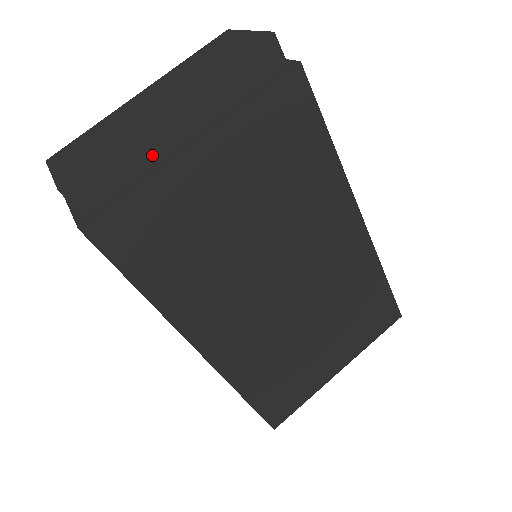
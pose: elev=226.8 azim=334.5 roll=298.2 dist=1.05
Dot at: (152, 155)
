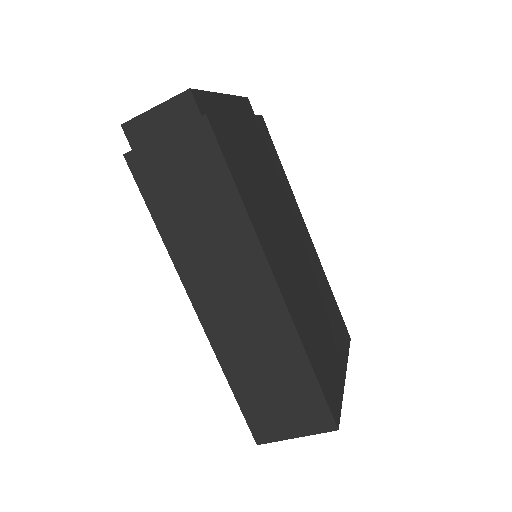
Dot at: (222, 110)
